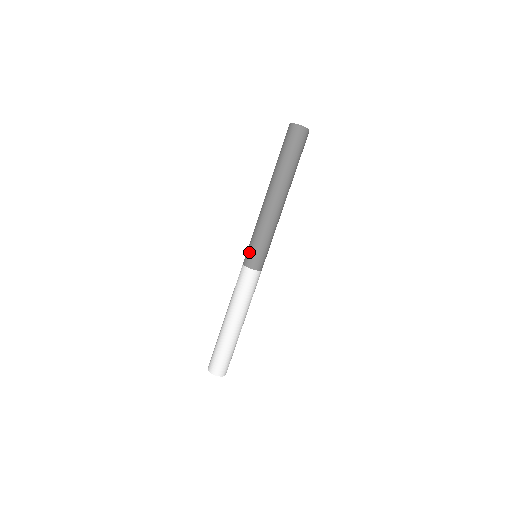
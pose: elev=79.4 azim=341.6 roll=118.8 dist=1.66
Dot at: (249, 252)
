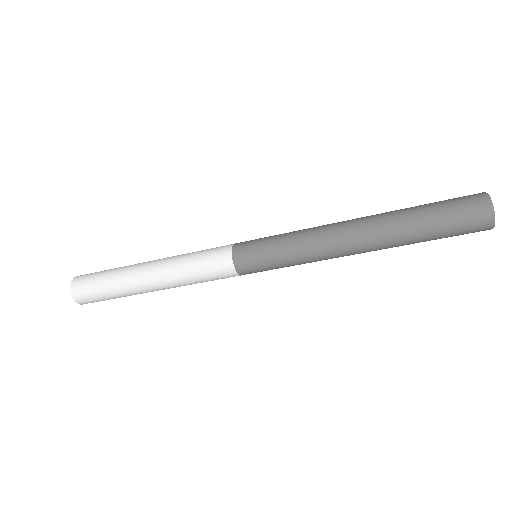
Dot at: (259, 267)
